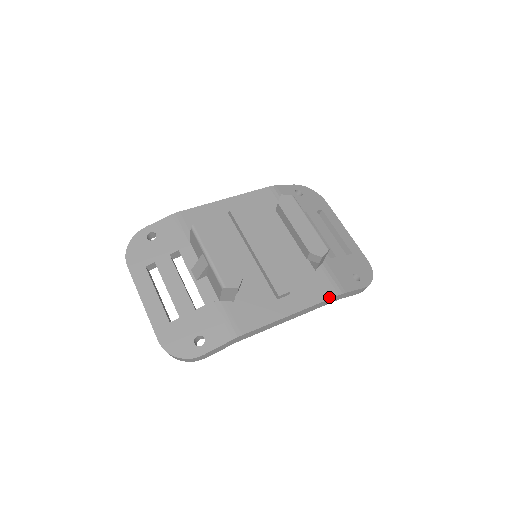
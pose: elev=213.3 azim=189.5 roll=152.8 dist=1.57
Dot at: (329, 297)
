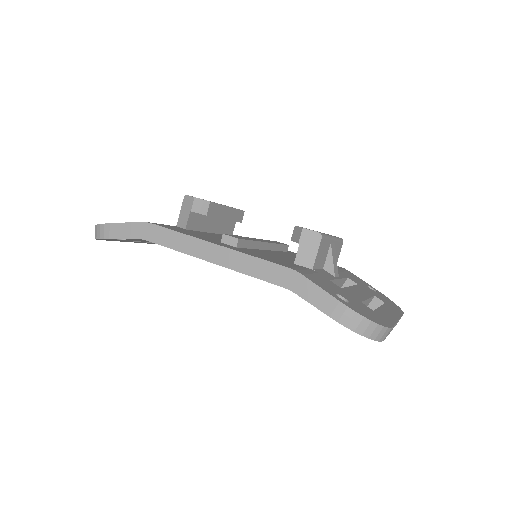
Dot at: (274, 262)
